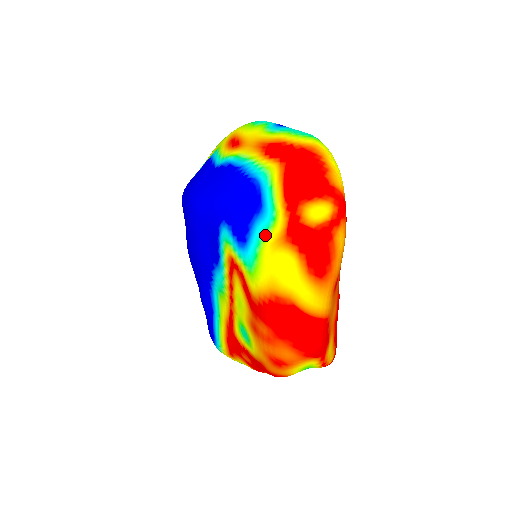
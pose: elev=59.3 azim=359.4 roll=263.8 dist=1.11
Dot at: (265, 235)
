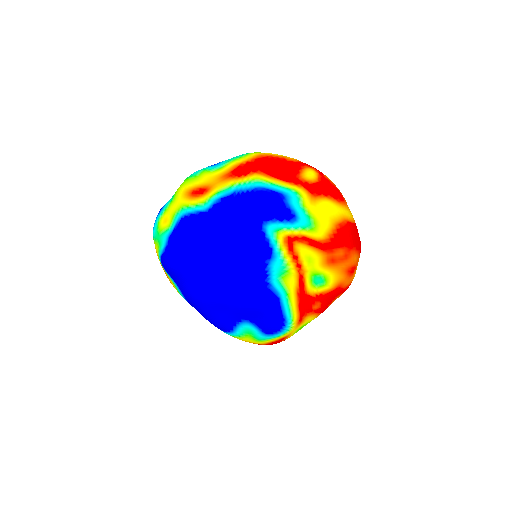
Dot at: (302, 203)
